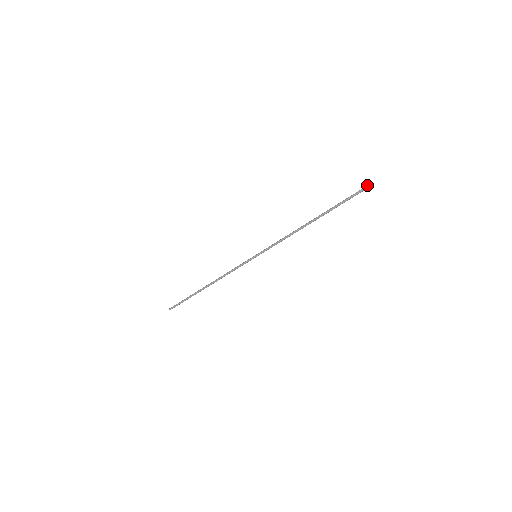
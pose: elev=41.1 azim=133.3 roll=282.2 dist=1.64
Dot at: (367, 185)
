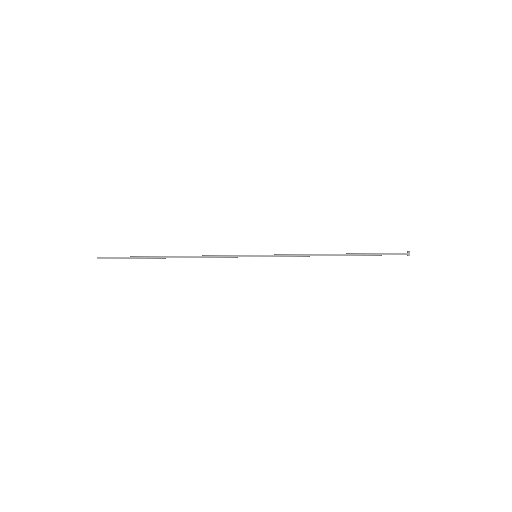
Dot at: (407, 252)
